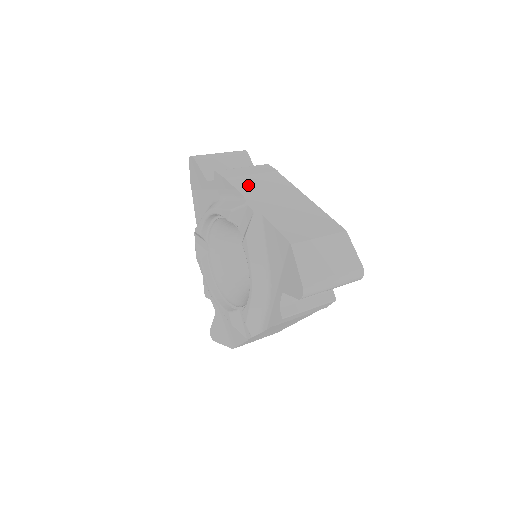
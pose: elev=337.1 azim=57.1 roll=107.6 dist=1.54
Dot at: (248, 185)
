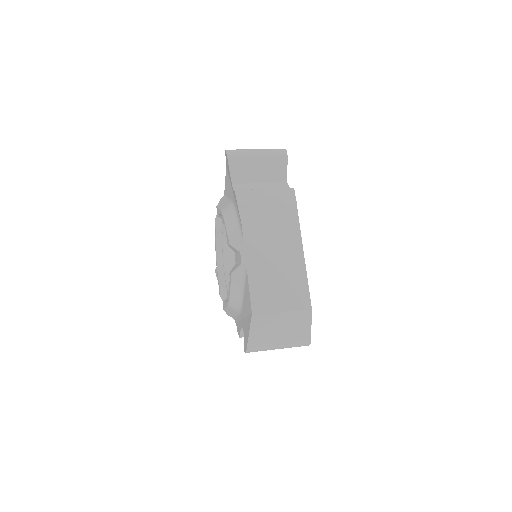
Dot at: (256, 222)
